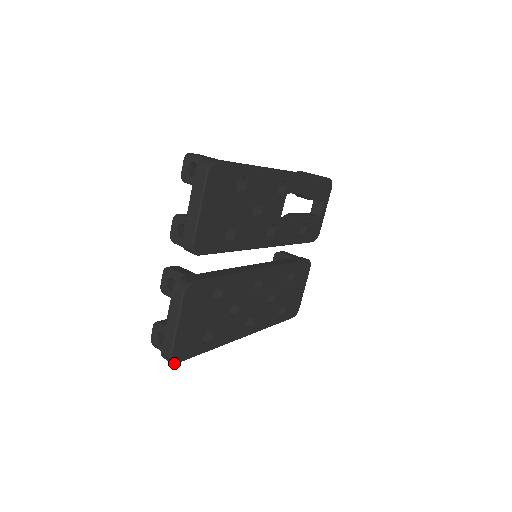
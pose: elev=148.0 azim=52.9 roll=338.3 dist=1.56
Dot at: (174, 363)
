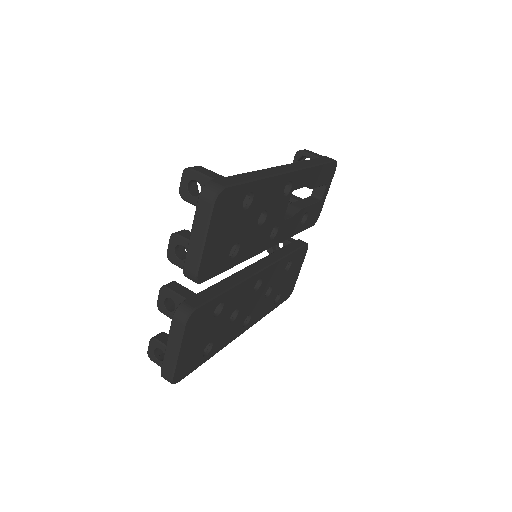
Dot at: (175, 383)
